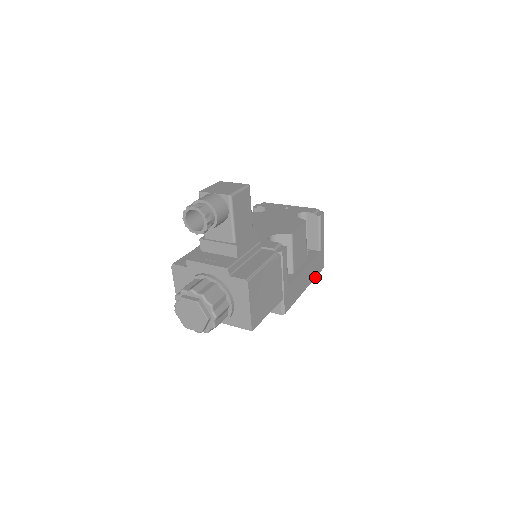
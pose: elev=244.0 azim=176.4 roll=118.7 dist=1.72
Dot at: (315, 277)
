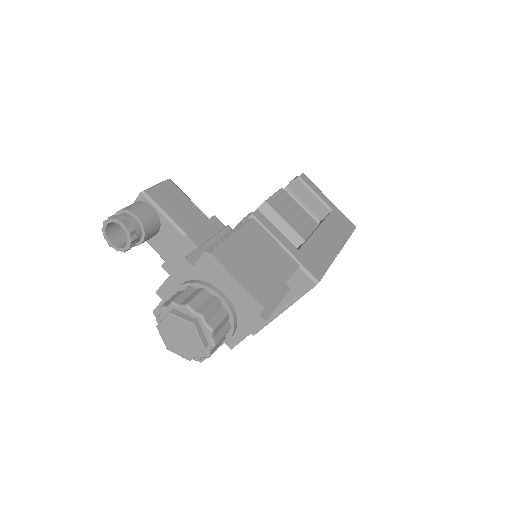
Dot at: (348, 238)
